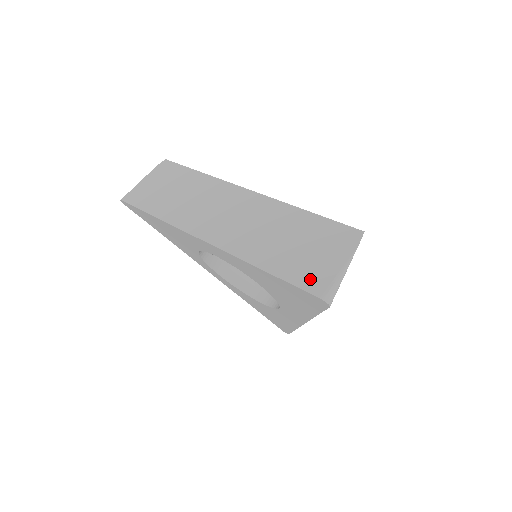
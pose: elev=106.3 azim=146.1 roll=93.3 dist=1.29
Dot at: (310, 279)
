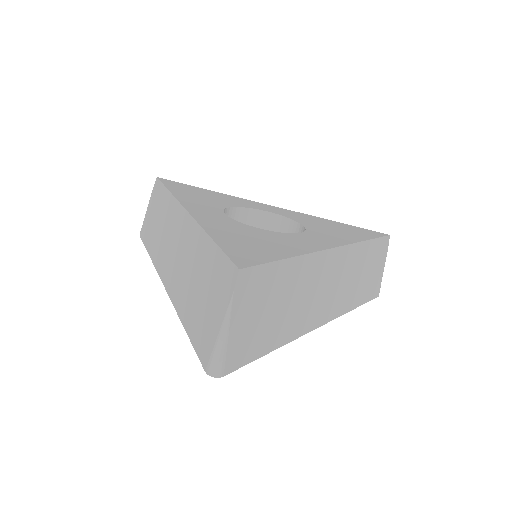
Dot at: (202, 343)
